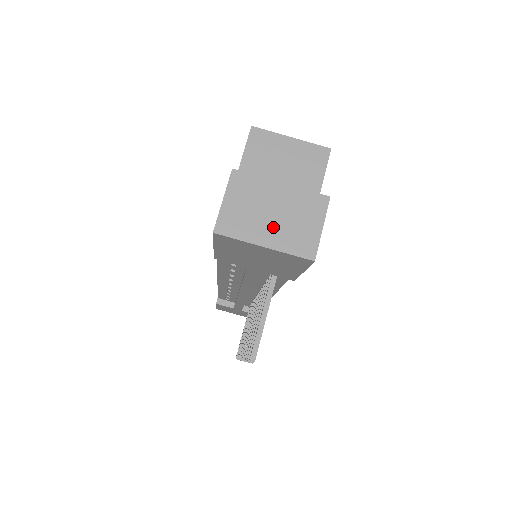
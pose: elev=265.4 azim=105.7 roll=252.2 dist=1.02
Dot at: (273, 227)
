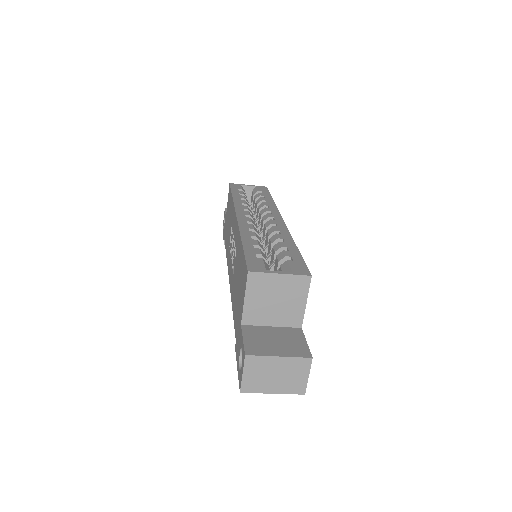
Dot at: (277, 382)
